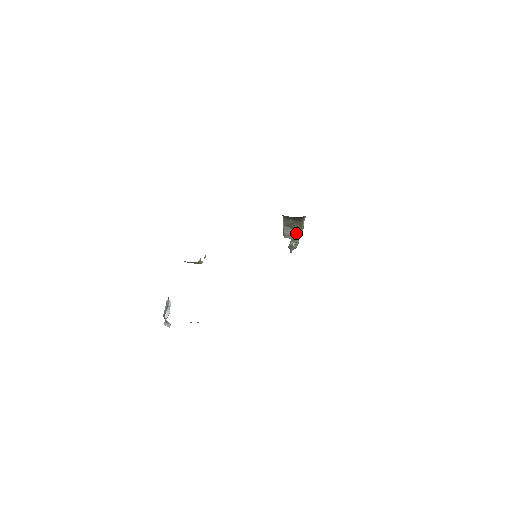
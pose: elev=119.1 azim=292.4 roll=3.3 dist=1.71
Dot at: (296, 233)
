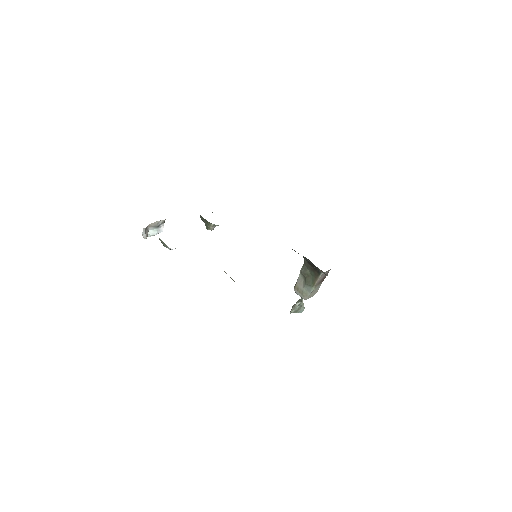
Dot at: (306, 290)
